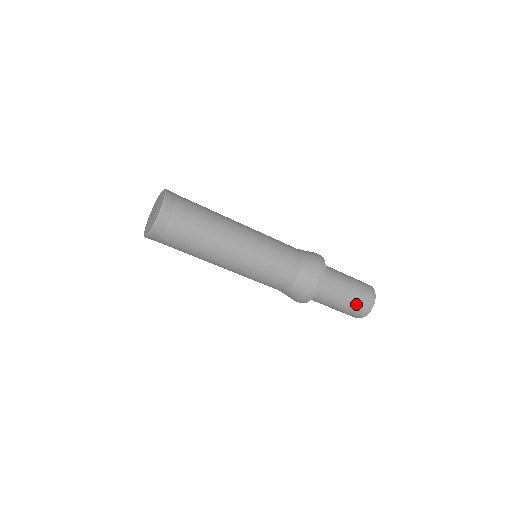
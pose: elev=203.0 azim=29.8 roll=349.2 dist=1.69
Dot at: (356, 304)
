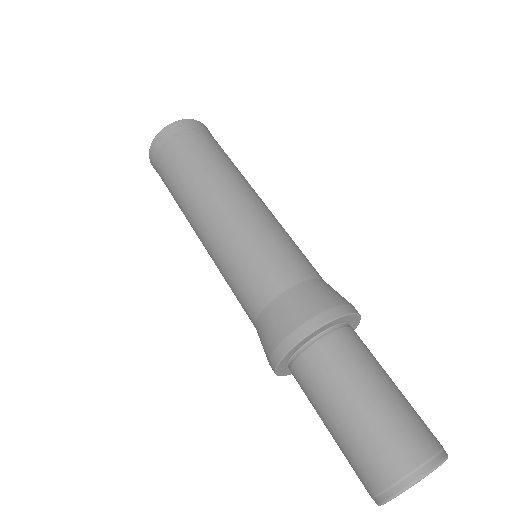
Dot at: (352, 457)
